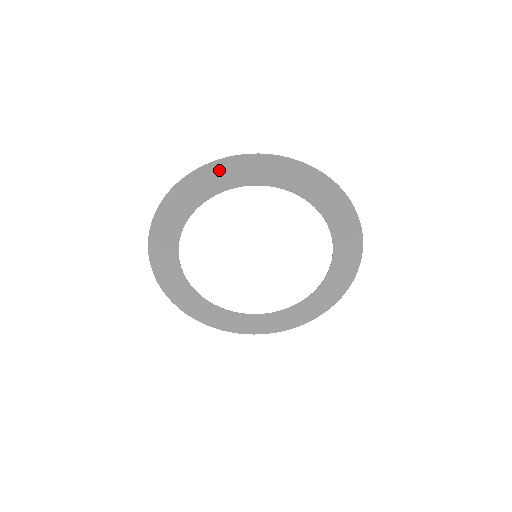
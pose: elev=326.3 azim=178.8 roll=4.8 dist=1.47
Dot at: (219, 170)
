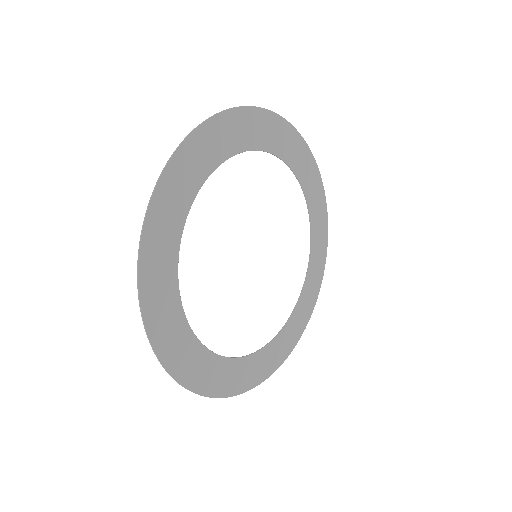
Dot at: (280, 128)
